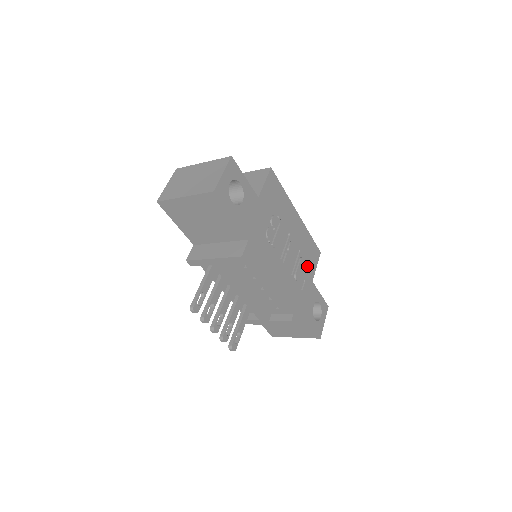
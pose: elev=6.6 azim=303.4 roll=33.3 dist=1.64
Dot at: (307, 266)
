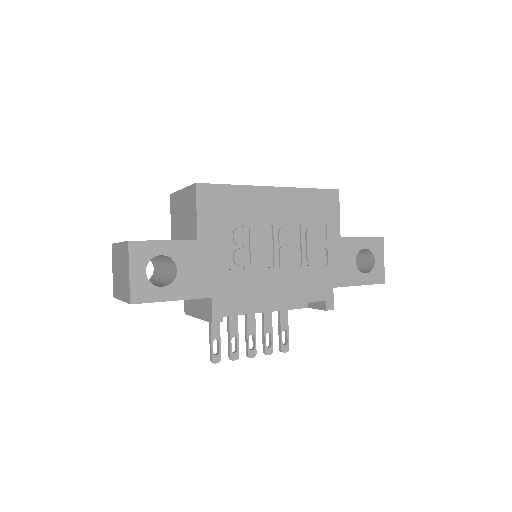
Dot at: (323, 227)
